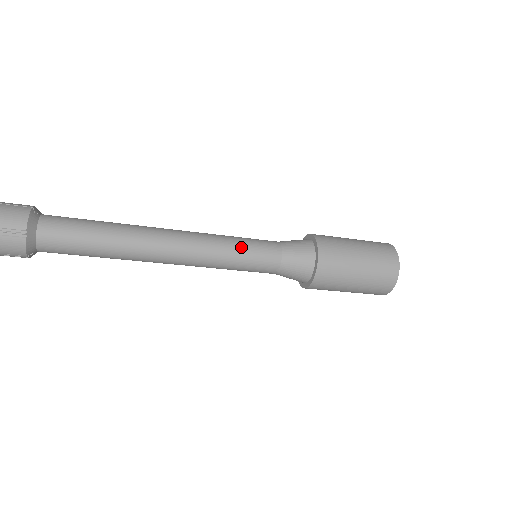
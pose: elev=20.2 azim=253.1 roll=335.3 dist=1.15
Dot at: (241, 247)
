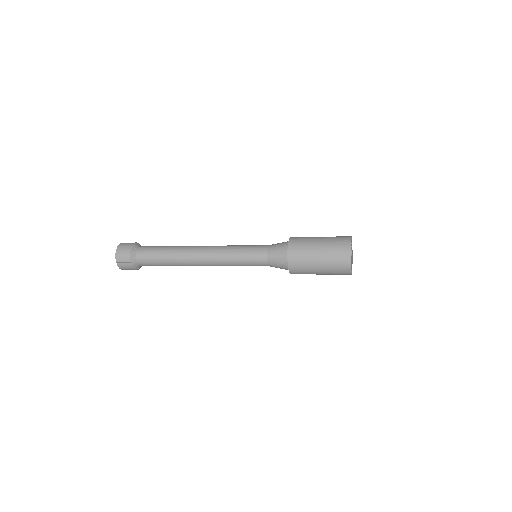
Dot at: (241, 255)
